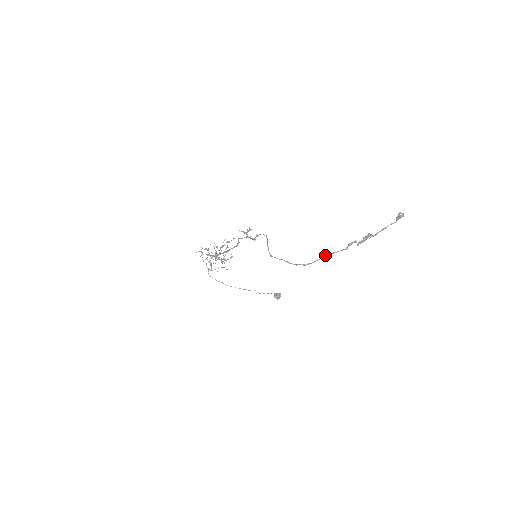
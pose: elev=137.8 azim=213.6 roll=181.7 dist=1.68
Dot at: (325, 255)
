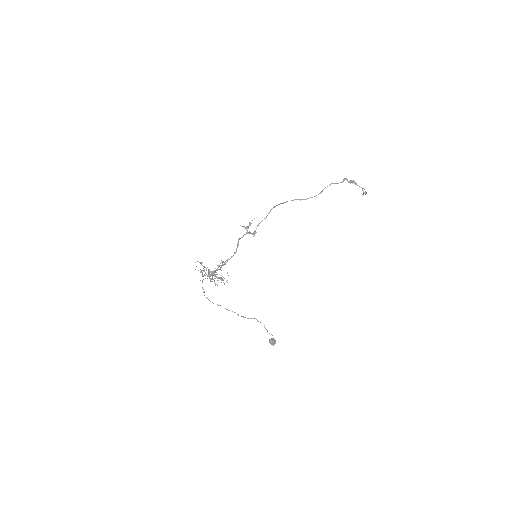
Dot at: (330, 184)
